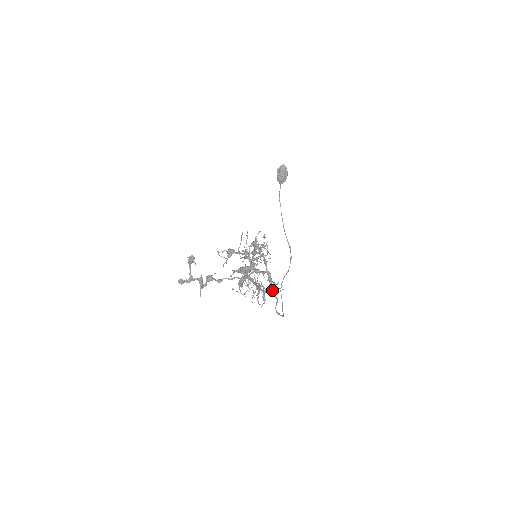
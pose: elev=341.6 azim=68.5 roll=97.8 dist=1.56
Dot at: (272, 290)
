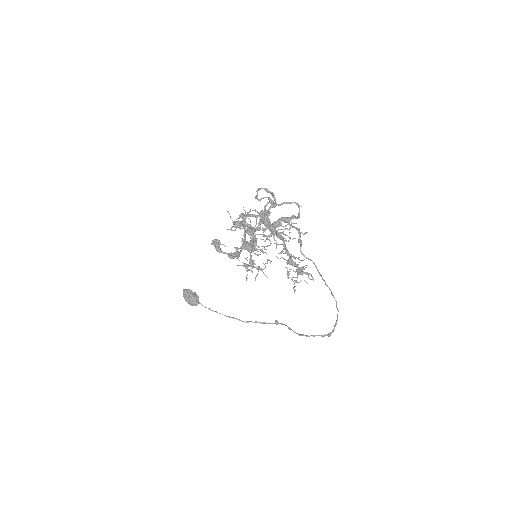
Dot at: occluded
